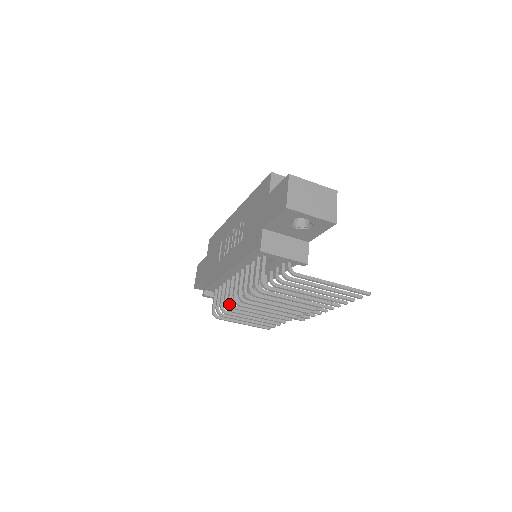
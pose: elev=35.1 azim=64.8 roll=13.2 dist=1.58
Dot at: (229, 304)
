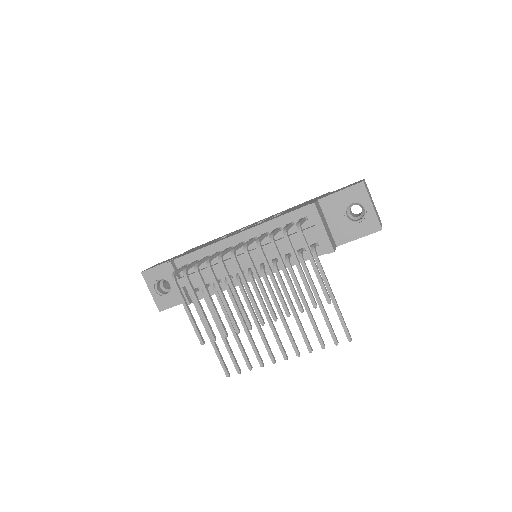
Dot at: (219, 256)
